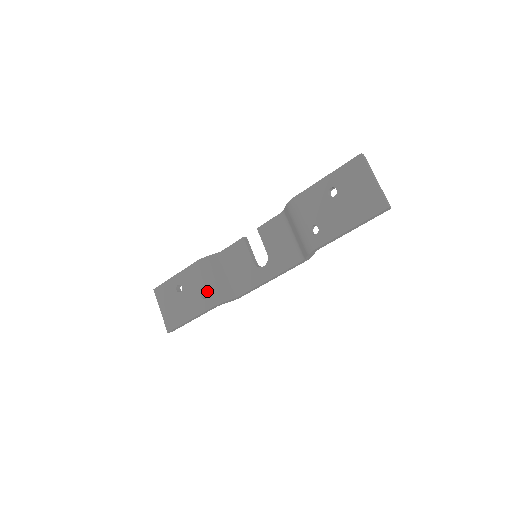
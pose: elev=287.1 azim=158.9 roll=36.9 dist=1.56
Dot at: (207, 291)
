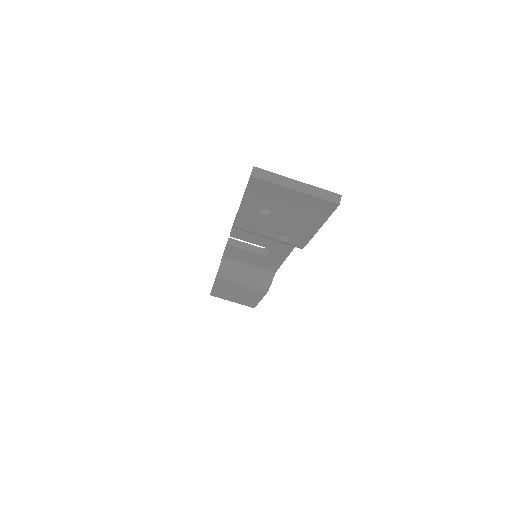
Dot at: occluded
